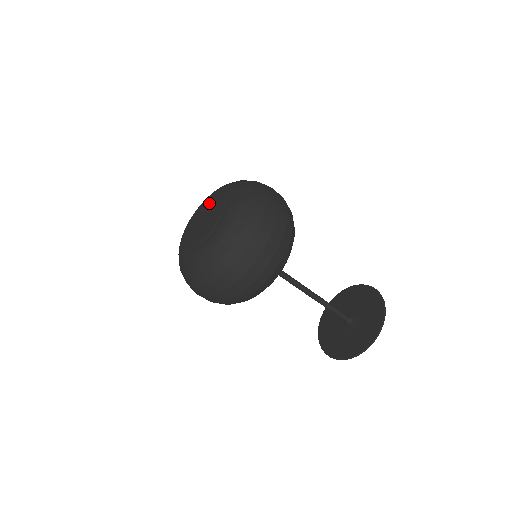
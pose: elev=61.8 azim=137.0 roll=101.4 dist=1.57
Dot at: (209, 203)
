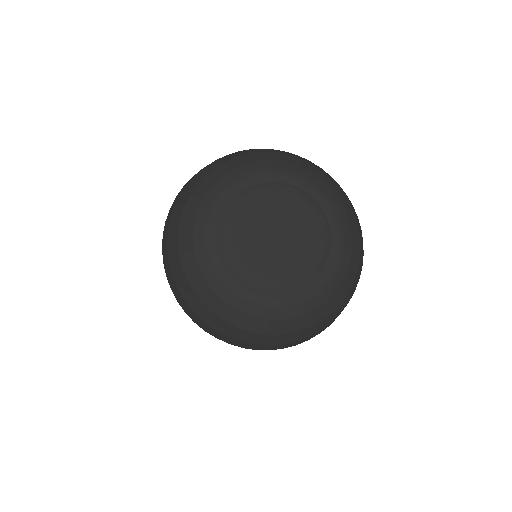
Dot at: (297, 205)
